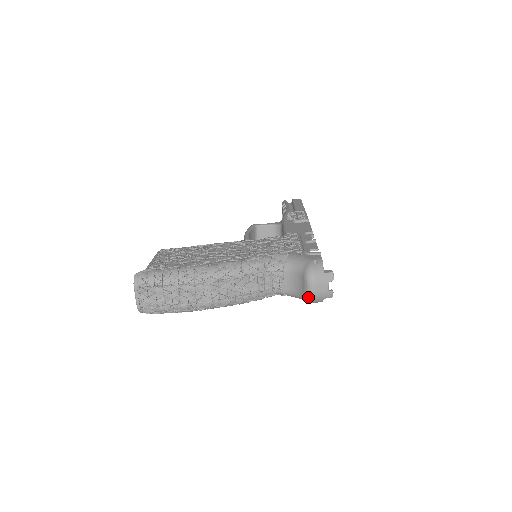
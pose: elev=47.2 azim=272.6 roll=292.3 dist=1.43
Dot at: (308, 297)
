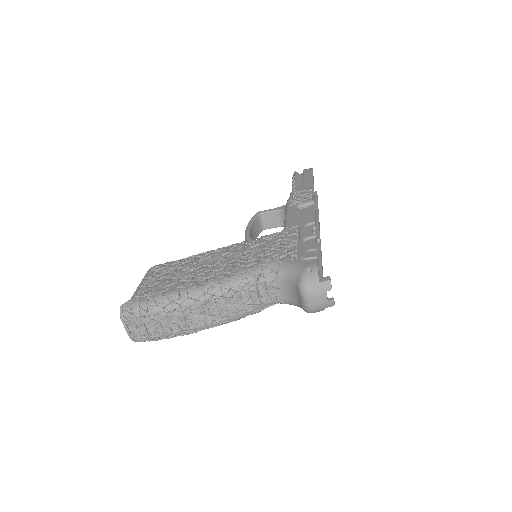
Dot at: (306, 309)
